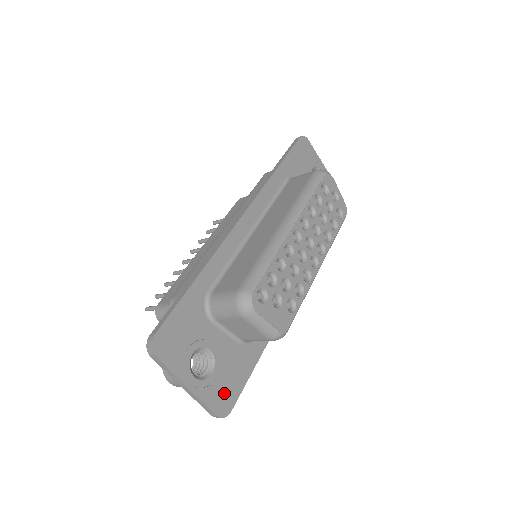
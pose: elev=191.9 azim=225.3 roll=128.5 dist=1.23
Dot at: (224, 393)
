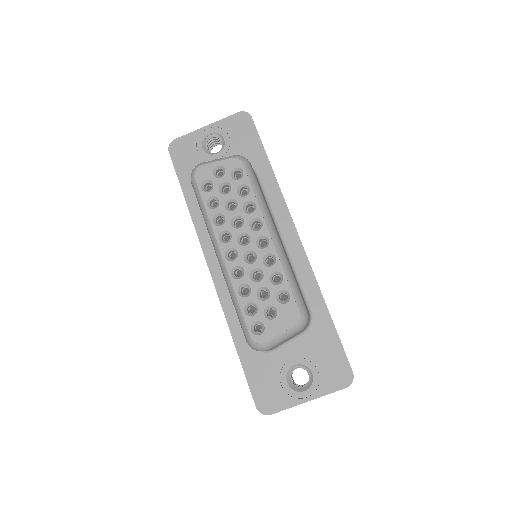
Dot at: (334, 371)
